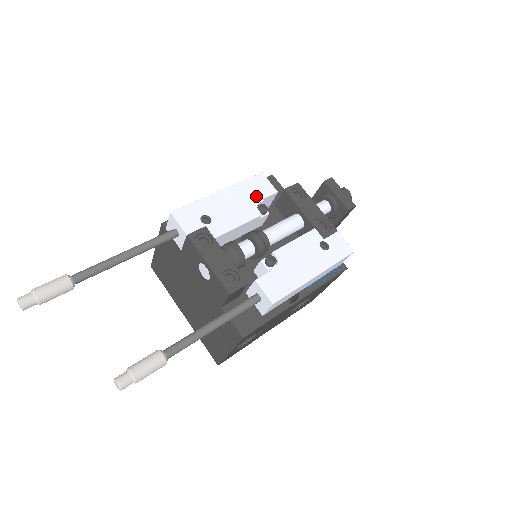
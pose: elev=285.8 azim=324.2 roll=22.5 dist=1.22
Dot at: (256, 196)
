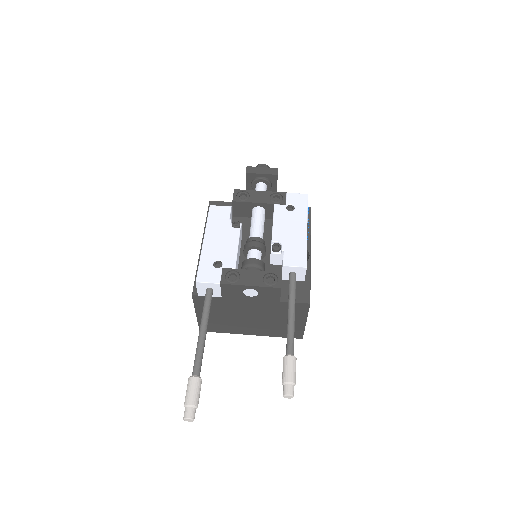
Dot at: (224, 222)
